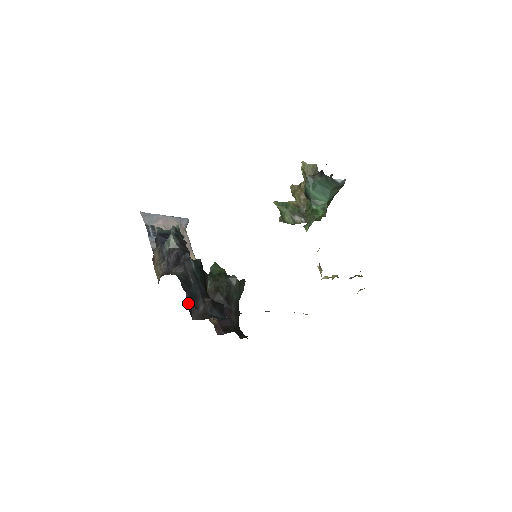
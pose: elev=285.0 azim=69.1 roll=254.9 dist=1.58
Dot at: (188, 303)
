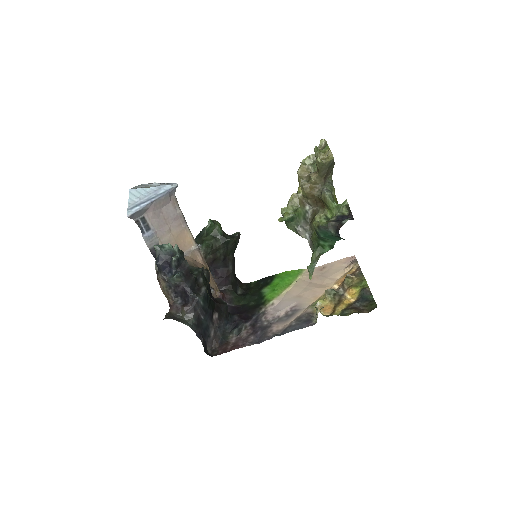
Dot at: (204, 346)
